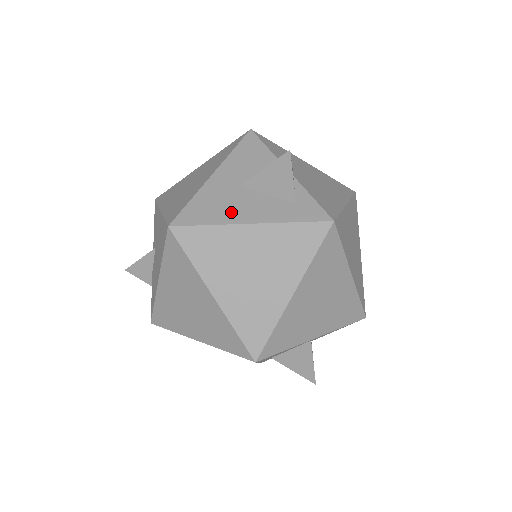
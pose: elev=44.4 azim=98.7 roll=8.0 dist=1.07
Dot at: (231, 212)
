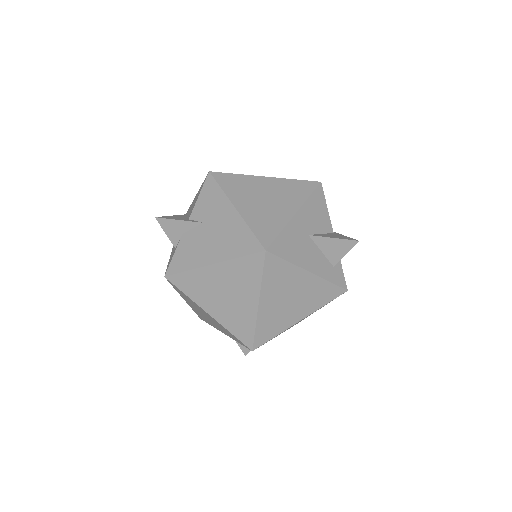
Dot at: (302, 256)
